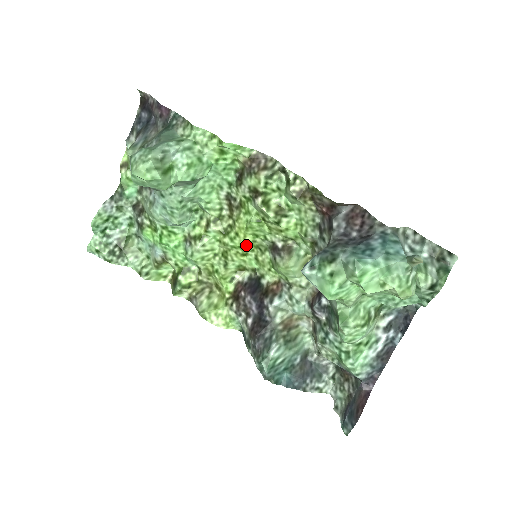
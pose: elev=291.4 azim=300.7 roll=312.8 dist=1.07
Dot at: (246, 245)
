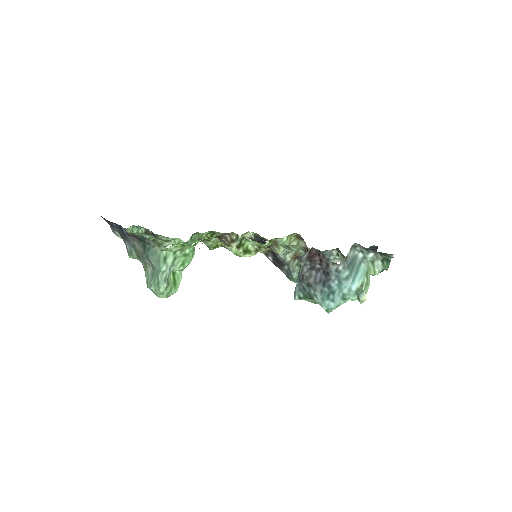
Dot at: occluded
